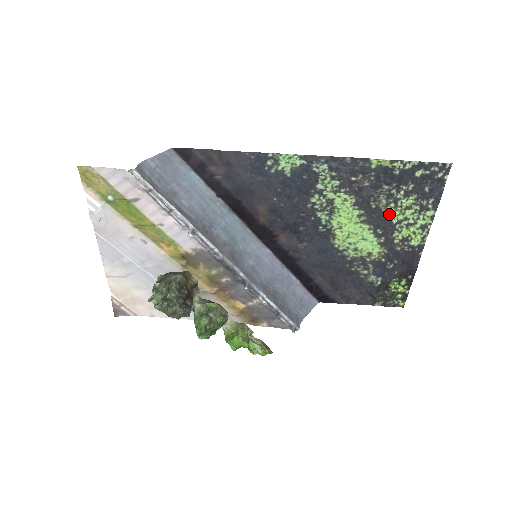
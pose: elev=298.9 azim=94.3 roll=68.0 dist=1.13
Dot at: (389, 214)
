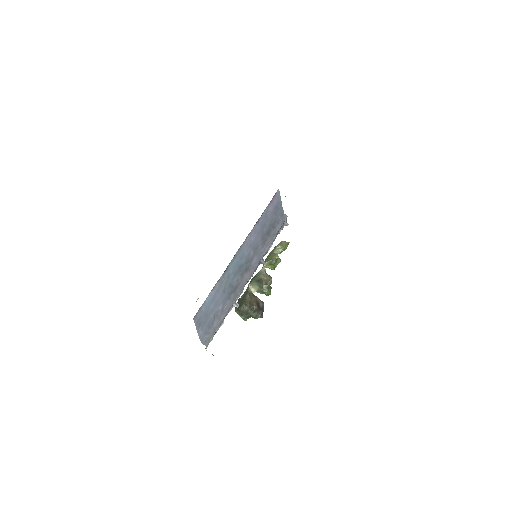
Dot at: occluded
